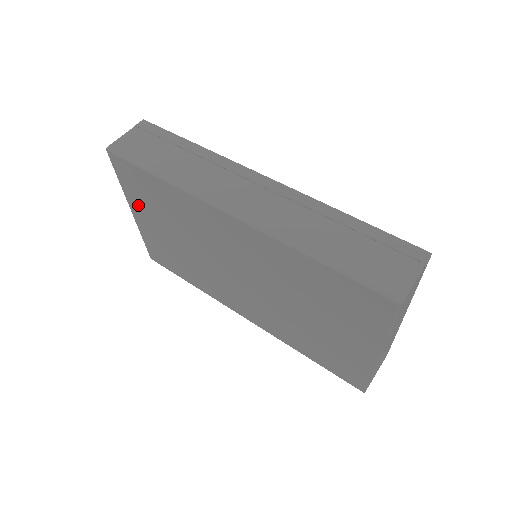
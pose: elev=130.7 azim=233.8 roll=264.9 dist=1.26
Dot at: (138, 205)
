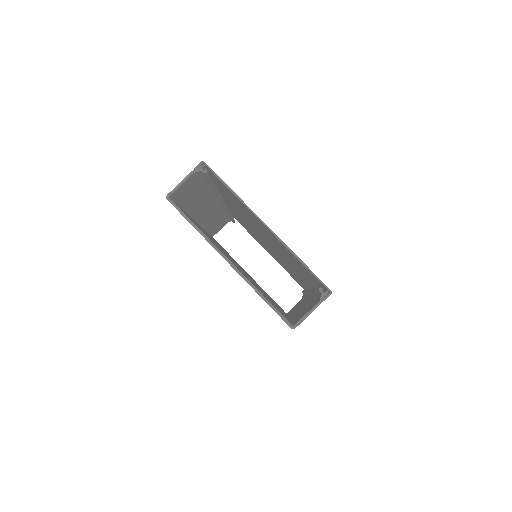
Dot at: occluded
